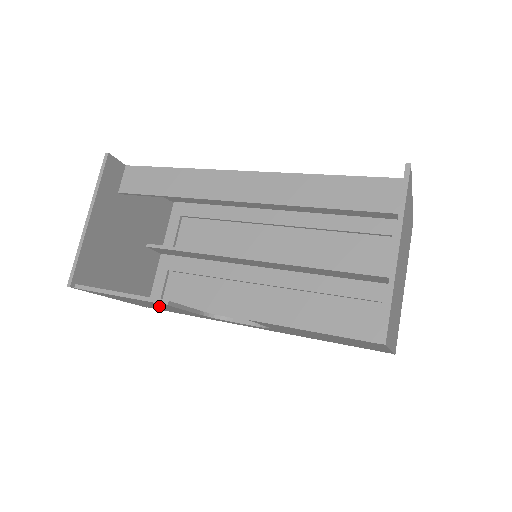
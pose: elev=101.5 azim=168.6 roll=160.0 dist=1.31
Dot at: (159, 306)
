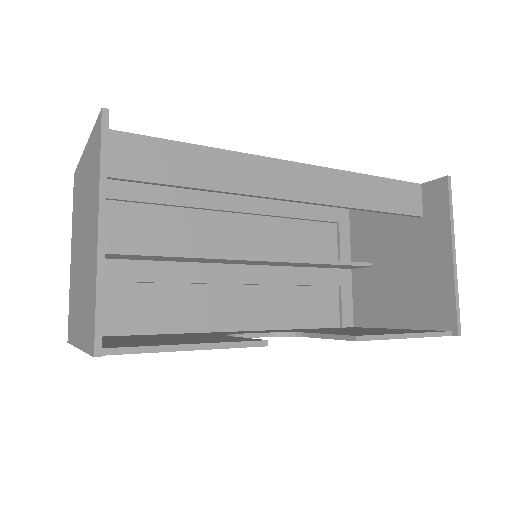
Dot at: occluded
